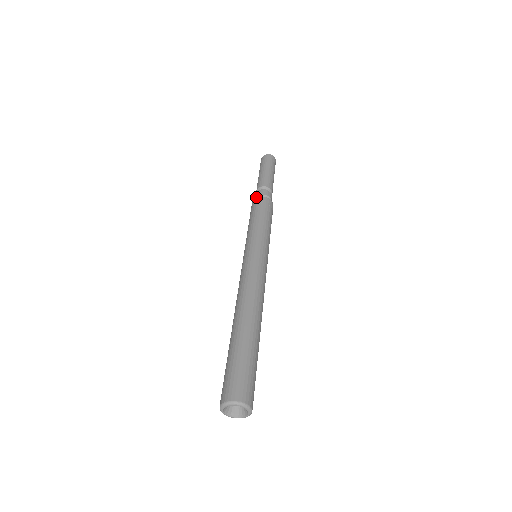
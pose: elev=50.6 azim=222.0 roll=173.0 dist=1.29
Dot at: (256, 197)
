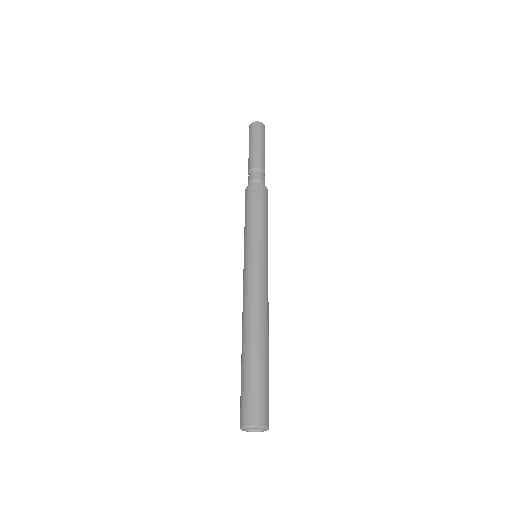
Dot at: occluded
